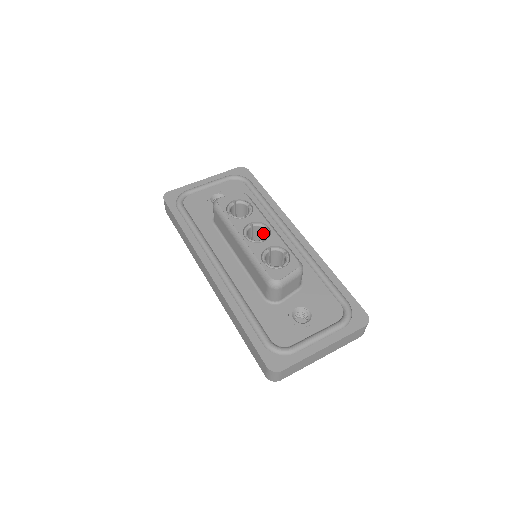
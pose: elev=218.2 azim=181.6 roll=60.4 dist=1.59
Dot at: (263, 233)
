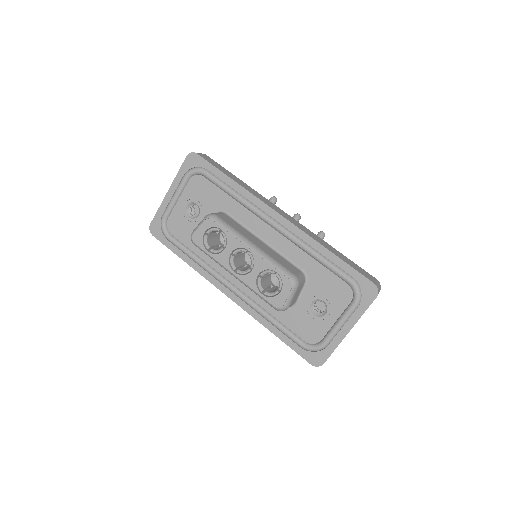
Dot at: (248, 251)
